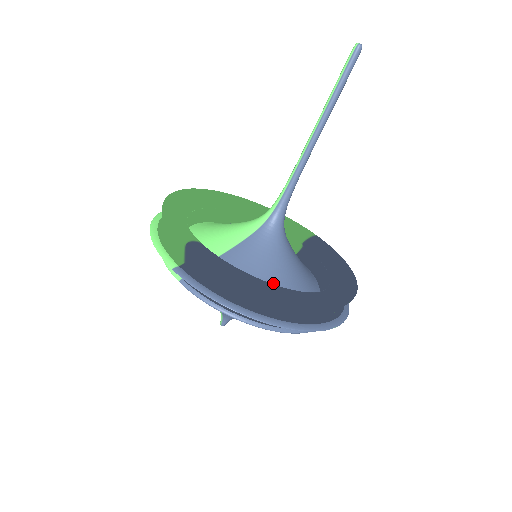
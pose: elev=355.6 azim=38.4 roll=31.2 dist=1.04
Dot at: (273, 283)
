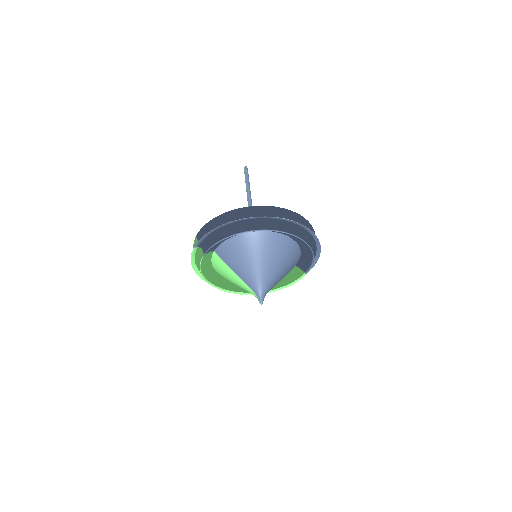
Dot at: occluded
